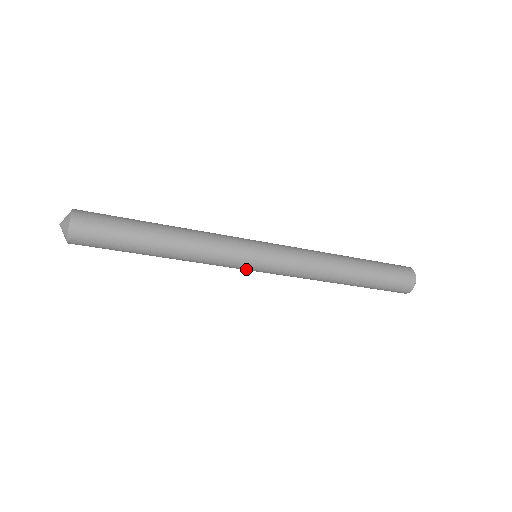
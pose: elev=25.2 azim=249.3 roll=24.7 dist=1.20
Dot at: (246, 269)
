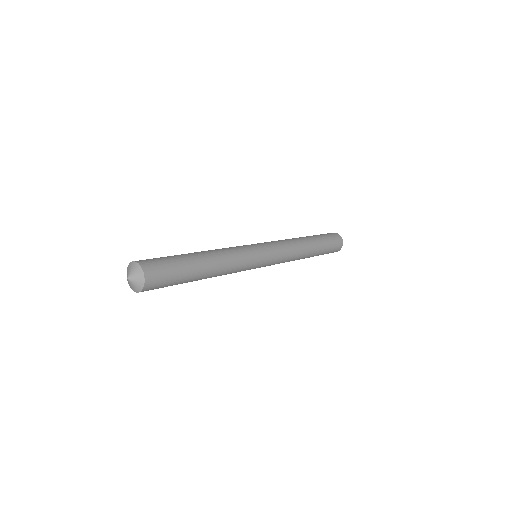
Dot at: occluded
